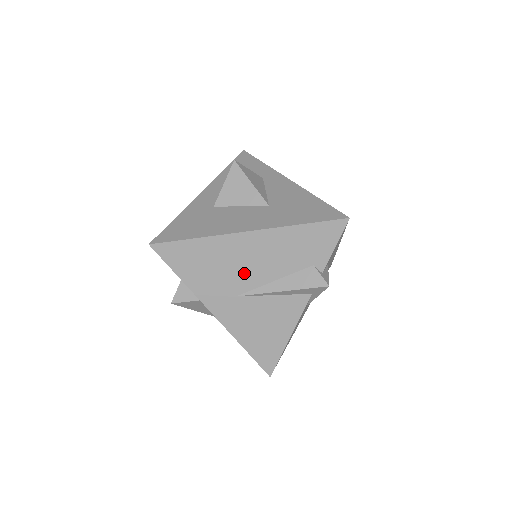
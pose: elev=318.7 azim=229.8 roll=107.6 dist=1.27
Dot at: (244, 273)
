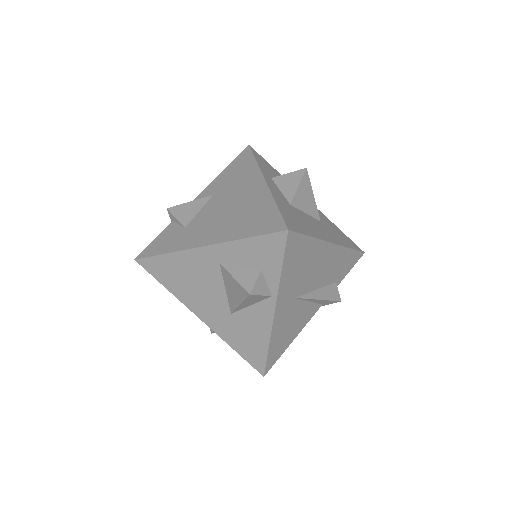
Dot at: (311, 278)
